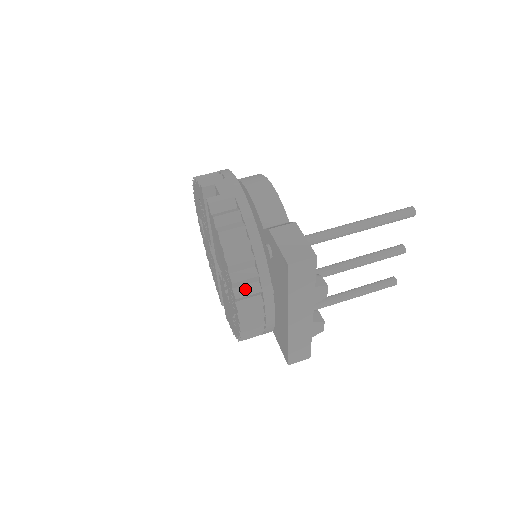
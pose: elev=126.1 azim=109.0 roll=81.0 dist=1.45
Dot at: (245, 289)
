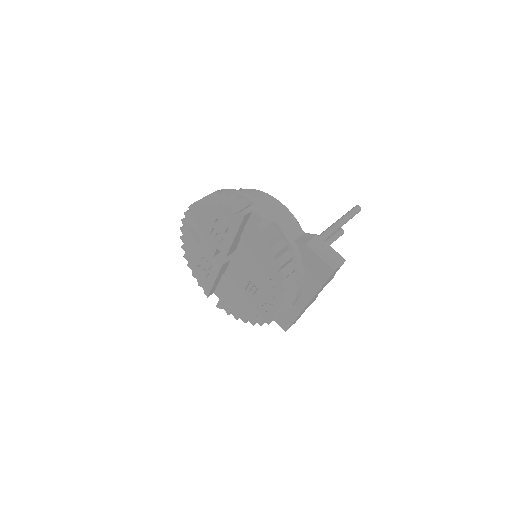
Dot at: (289, 290)
